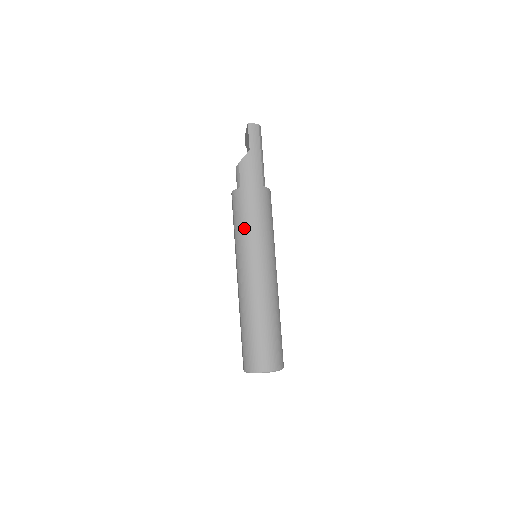
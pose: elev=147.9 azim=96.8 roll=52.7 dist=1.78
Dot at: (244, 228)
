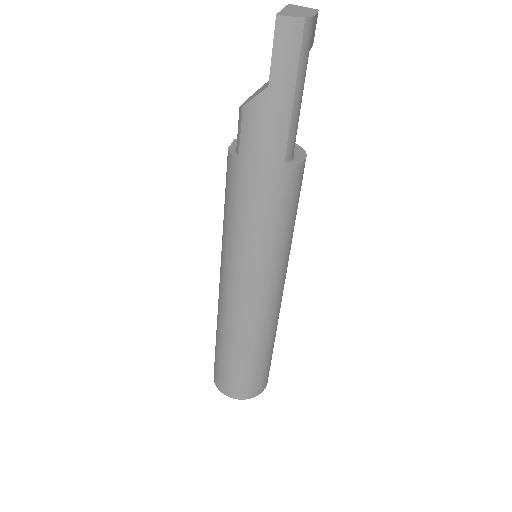
Dot at: (234, 229)
